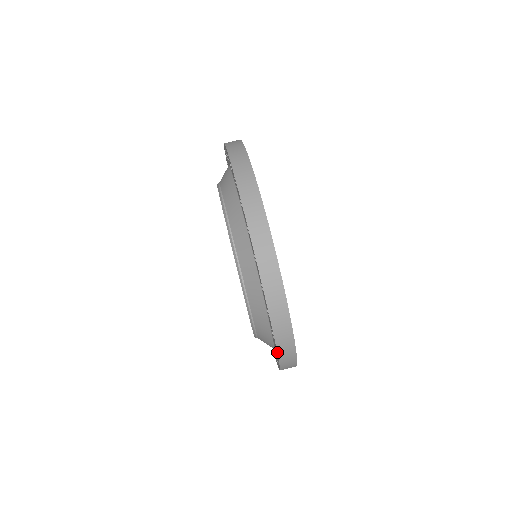
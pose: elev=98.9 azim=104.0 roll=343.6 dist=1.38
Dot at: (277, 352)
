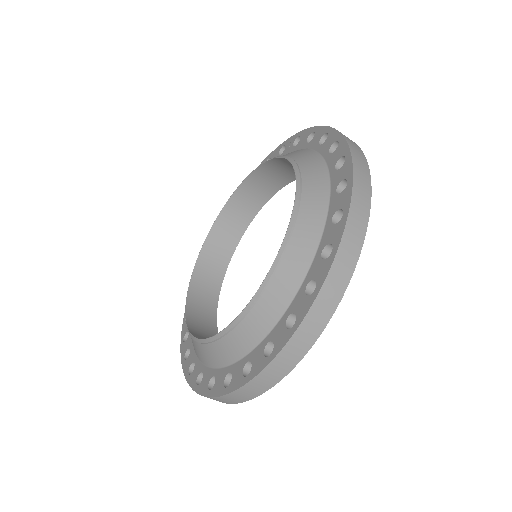
Dot at: (216, 397)
